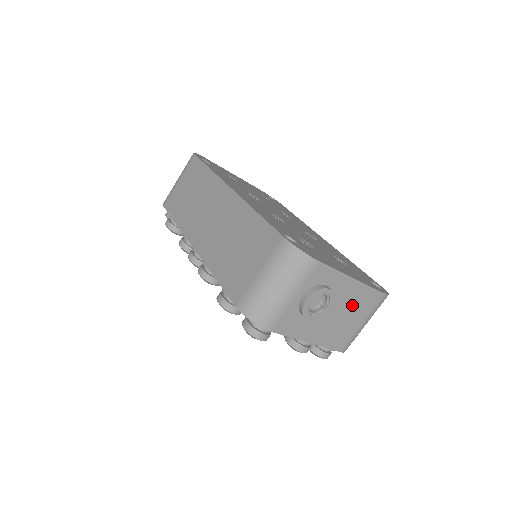
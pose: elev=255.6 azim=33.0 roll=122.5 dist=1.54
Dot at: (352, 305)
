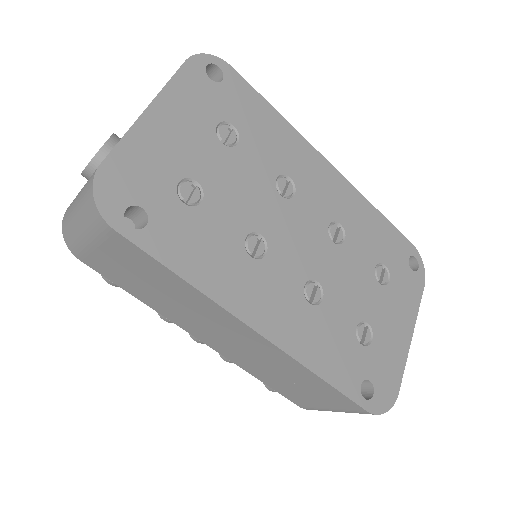
Dot at: occluded
